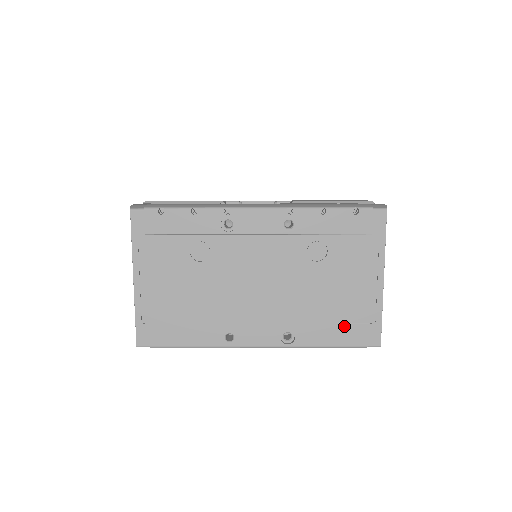
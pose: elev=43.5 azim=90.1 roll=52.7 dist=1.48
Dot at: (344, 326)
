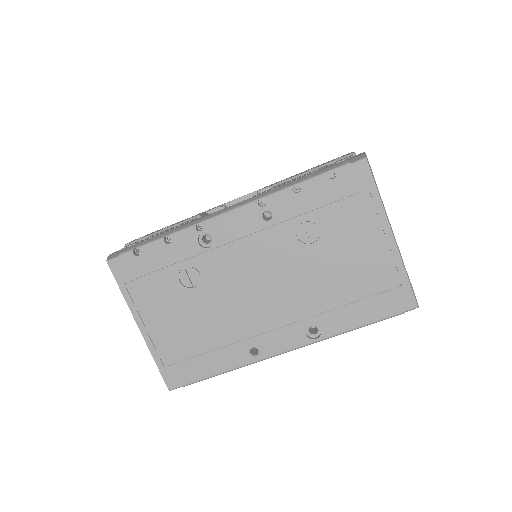
Dot at: (369, 300)
